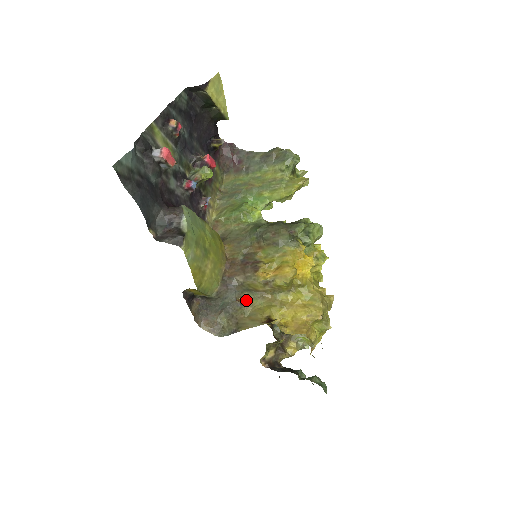
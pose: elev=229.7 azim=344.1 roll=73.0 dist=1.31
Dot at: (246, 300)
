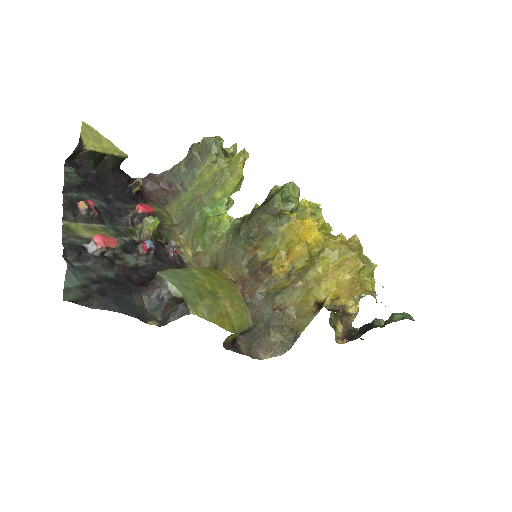
Dot at: (282, 303)
